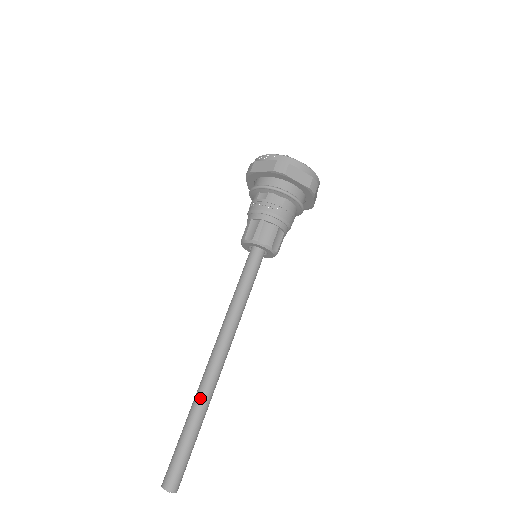
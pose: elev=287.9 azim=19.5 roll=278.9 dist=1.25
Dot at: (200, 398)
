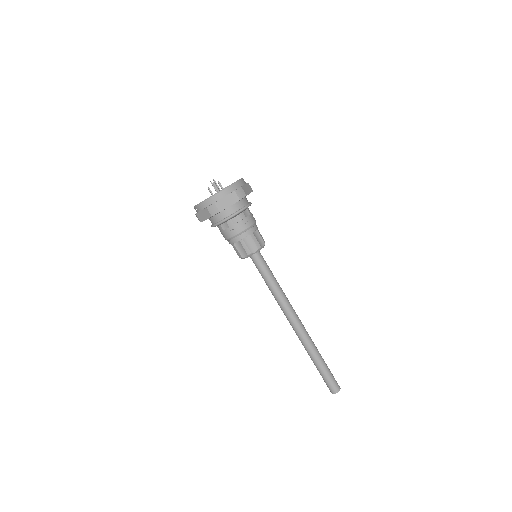
Dot at: (312, 345)
